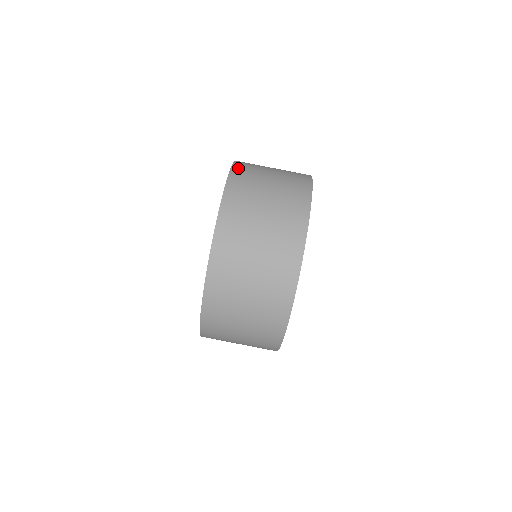
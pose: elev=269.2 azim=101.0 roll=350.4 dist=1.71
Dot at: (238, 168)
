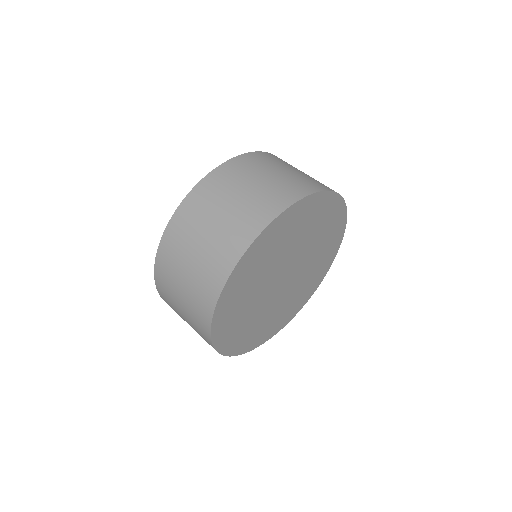
Dot at: occluded
